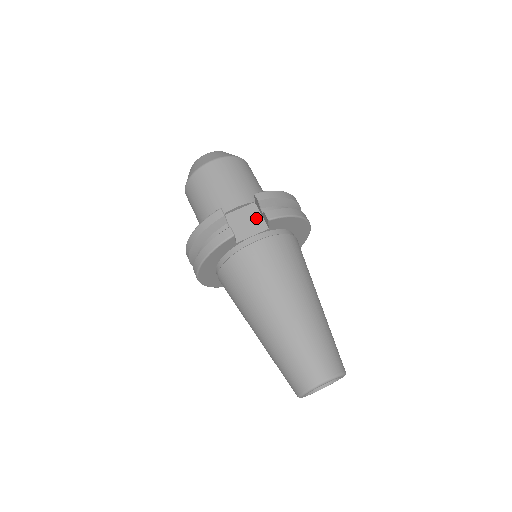
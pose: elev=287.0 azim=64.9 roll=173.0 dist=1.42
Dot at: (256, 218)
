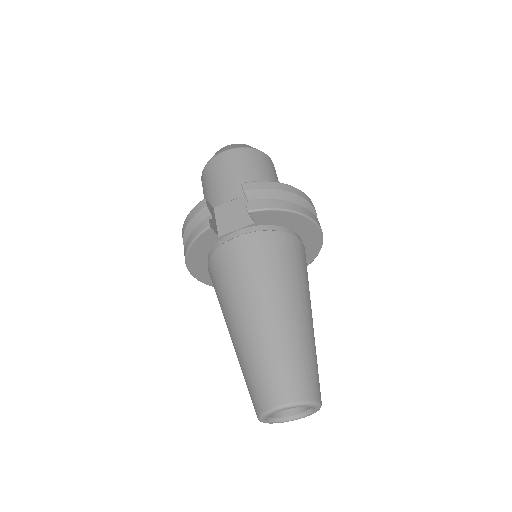
Dot at: (245, 211)
